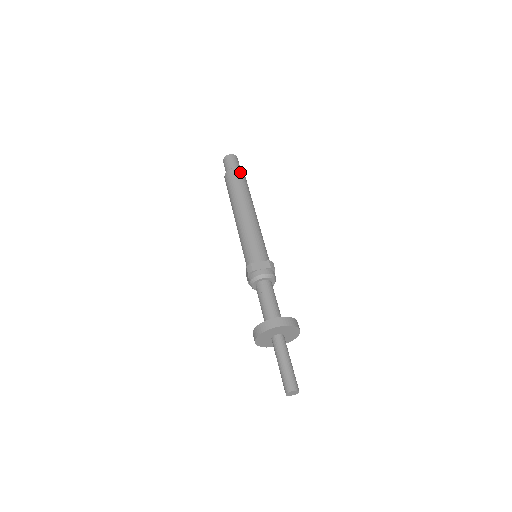
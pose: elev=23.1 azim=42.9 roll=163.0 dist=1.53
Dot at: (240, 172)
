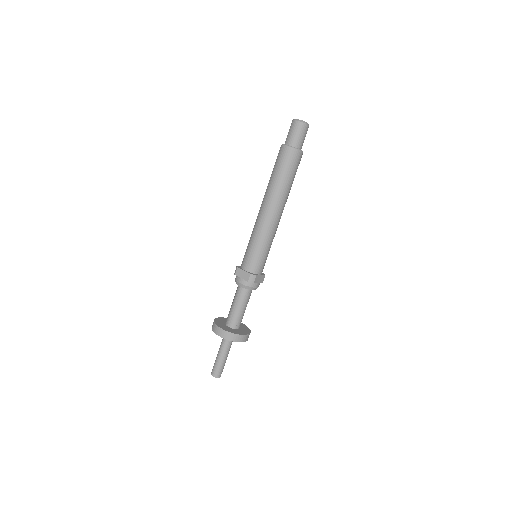
Dot at: occluded
